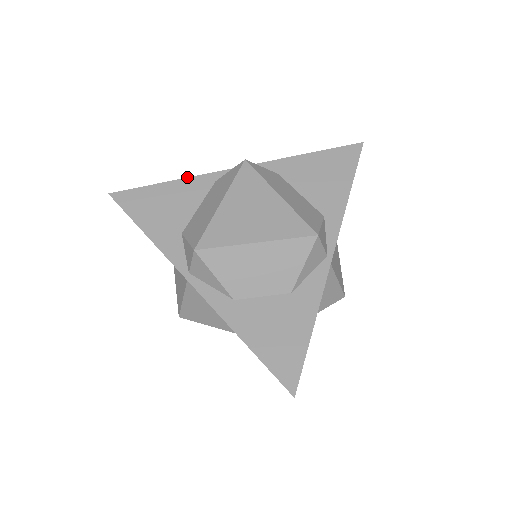
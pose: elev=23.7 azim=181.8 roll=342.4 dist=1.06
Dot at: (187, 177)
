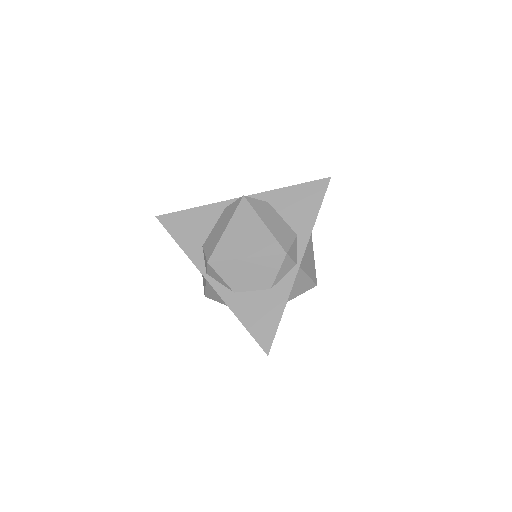
Dot at: occluded
